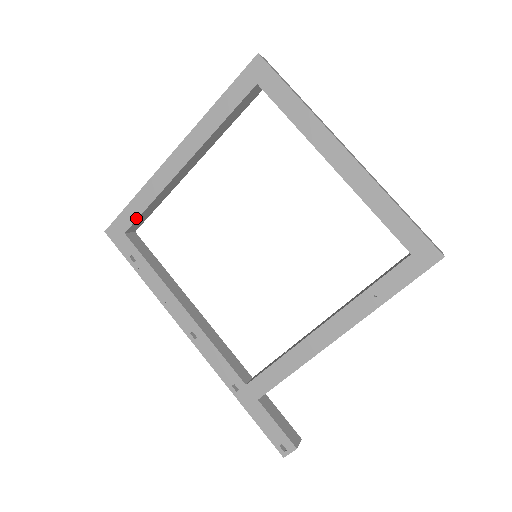
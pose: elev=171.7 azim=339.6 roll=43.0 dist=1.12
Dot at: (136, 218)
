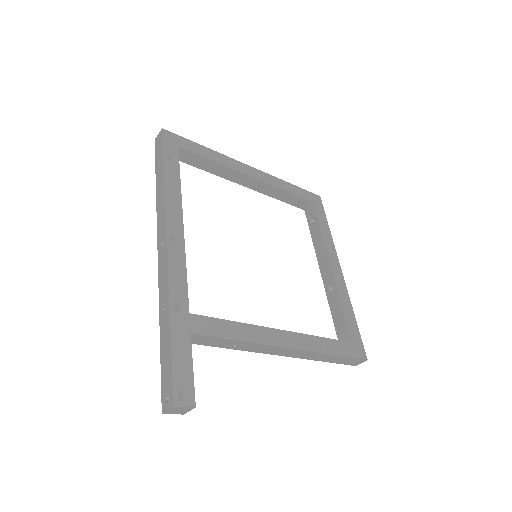
Dot at: (196, 152)
